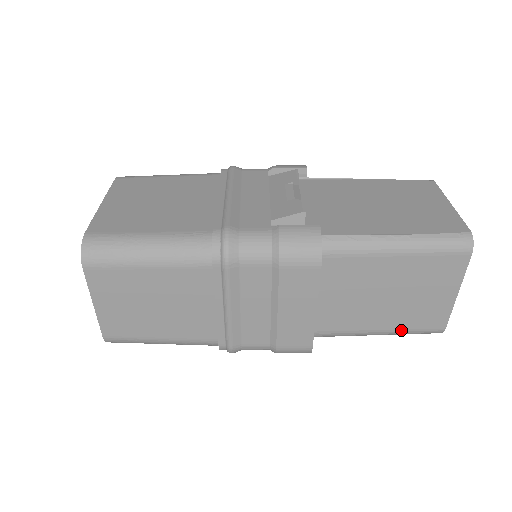
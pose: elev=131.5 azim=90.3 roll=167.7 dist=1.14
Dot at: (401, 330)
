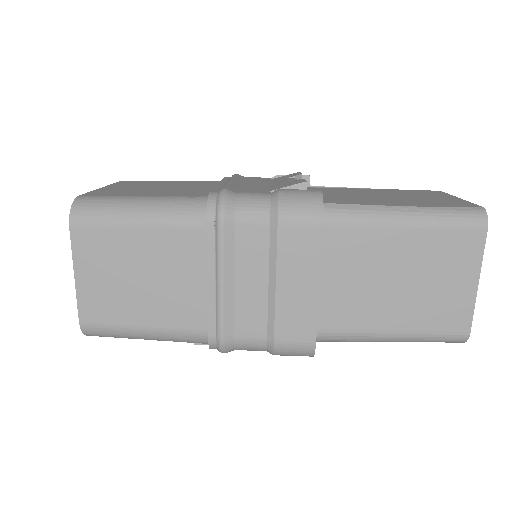
Dot at: (418, 332)
